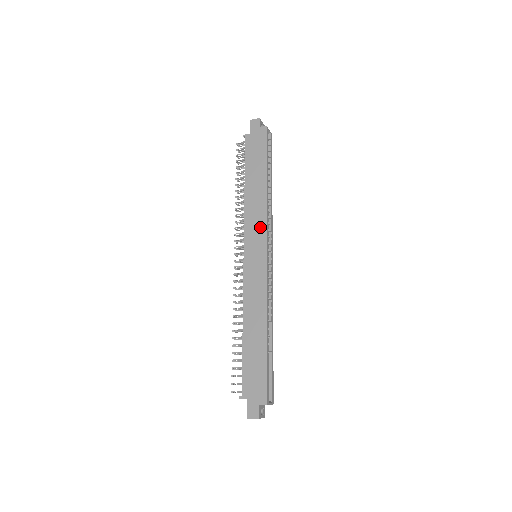
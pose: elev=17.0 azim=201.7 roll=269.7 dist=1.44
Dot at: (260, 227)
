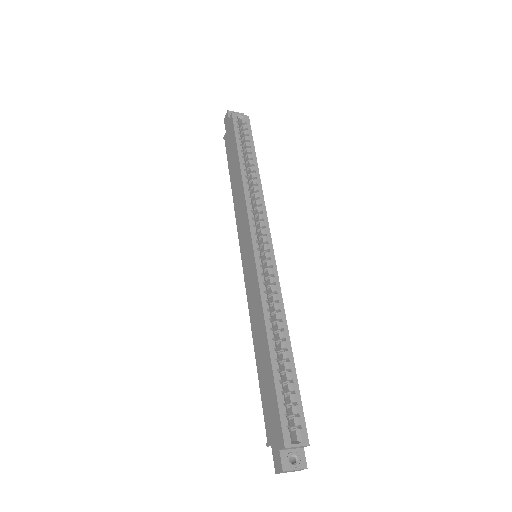
Dot at: (244, 221)
